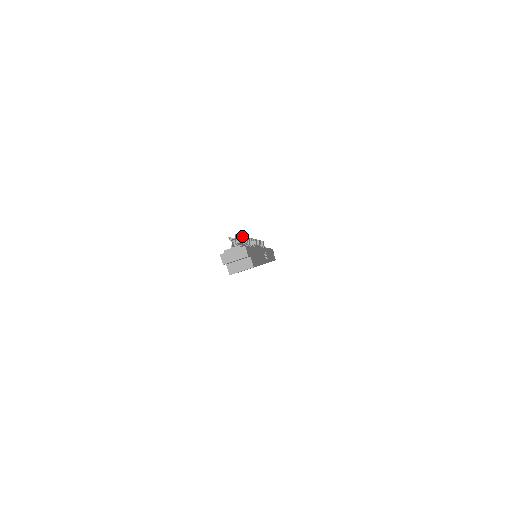
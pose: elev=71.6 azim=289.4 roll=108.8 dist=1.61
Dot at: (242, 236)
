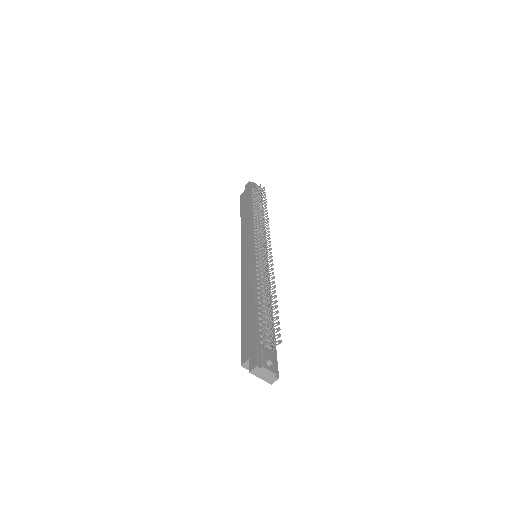
Dot at: occluded
